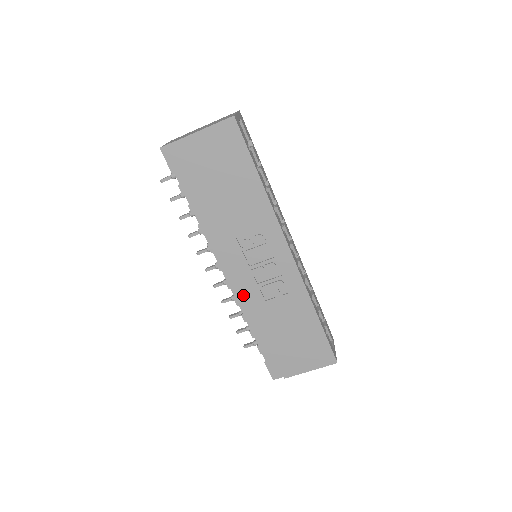
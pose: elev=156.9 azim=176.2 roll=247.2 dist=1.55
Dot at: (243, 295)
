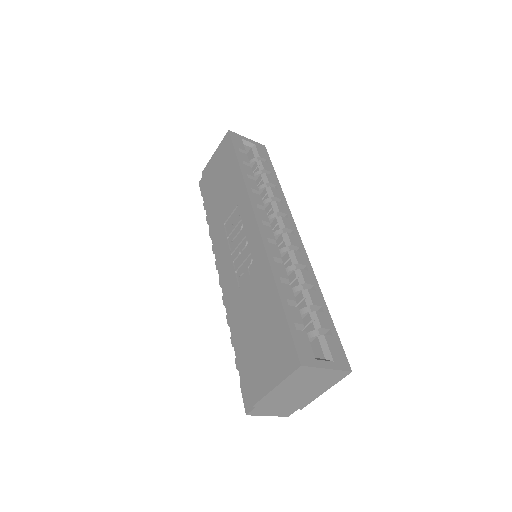
Dot at: occluded
